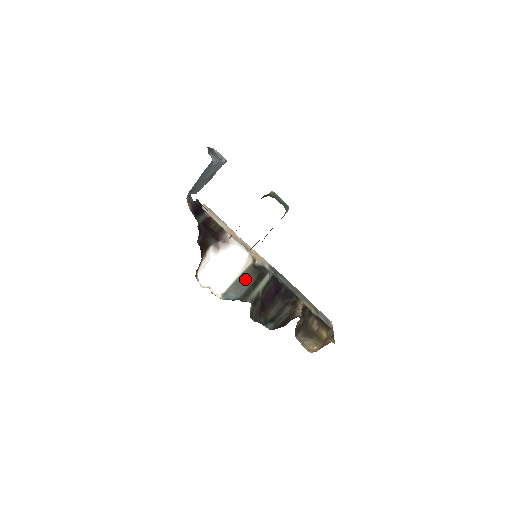
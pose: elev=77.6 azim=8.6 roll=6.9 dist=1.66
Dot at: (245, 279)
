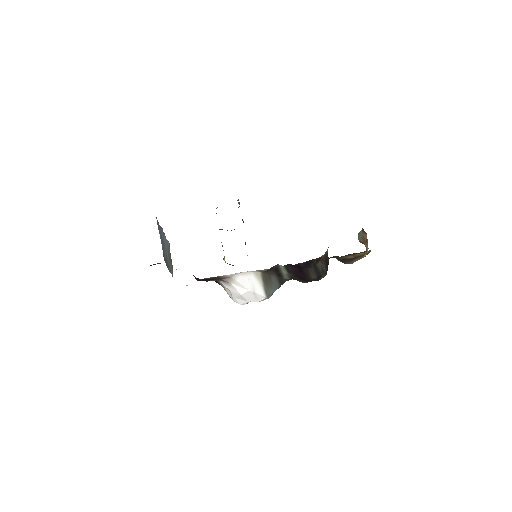
Dot at: (269, 280)
